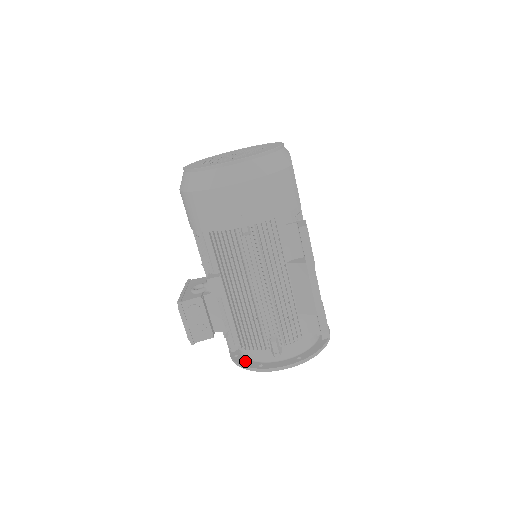
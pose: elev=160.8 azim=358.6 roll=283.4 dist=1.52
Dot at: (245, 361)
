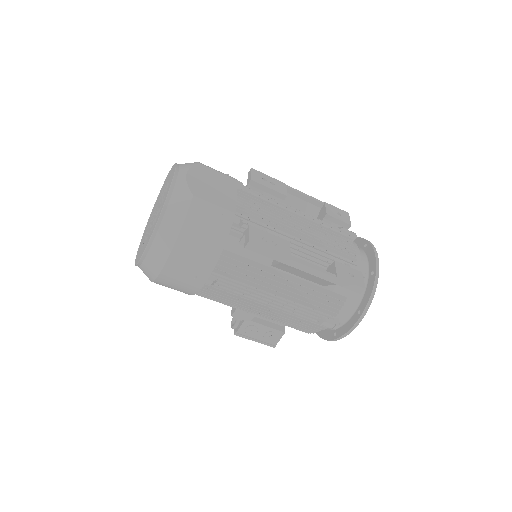
Dot at: (324, 333)
